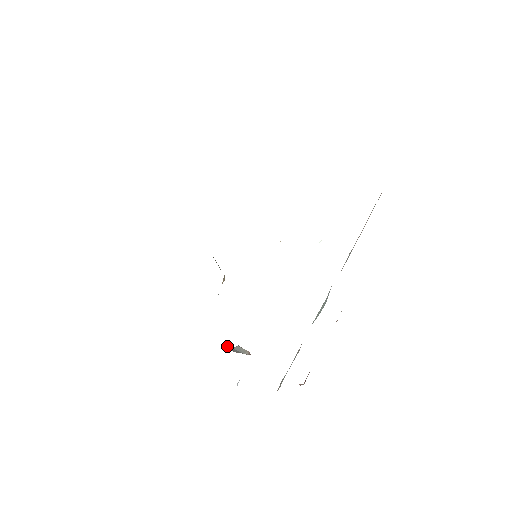
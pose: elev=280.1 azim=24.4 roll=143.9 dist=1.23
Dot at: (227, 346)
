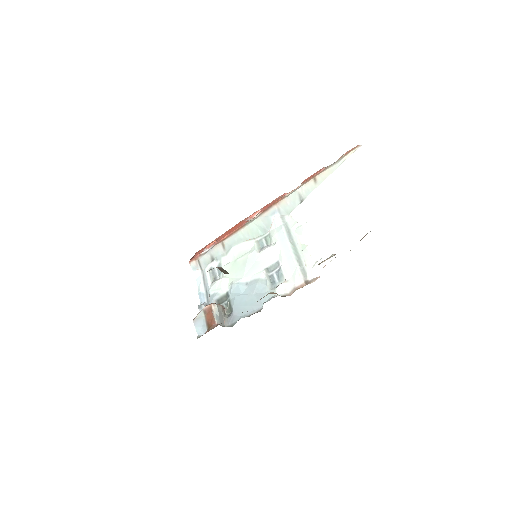
Dot at: (218, 320)
